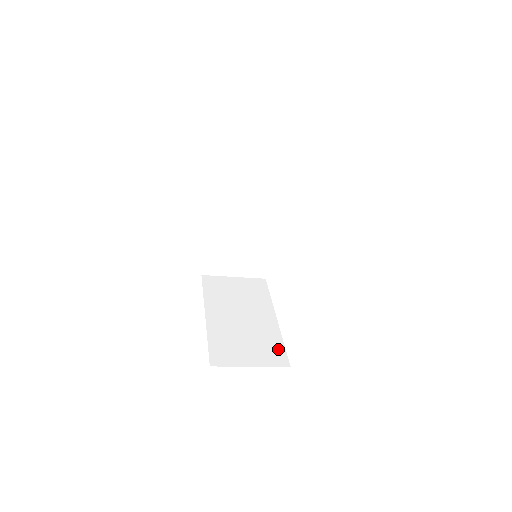
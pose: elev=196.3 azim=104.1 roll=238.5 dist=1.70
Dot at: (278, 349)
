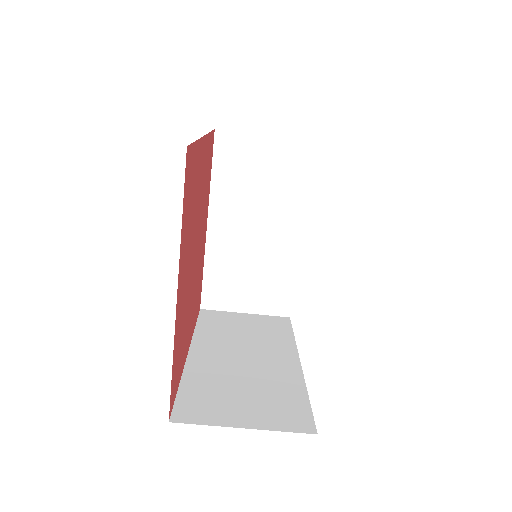
Dot at: occluded
